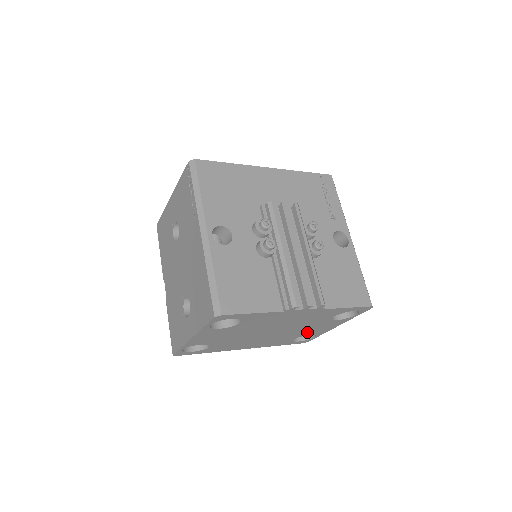
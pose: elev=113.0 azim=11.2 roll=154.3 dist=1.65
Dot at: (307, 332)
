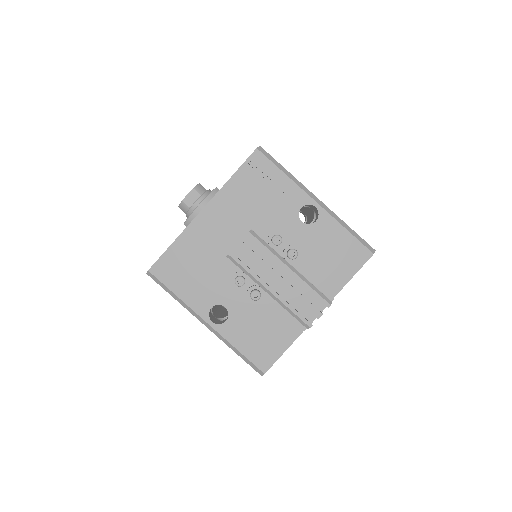
Dot at: occluded
